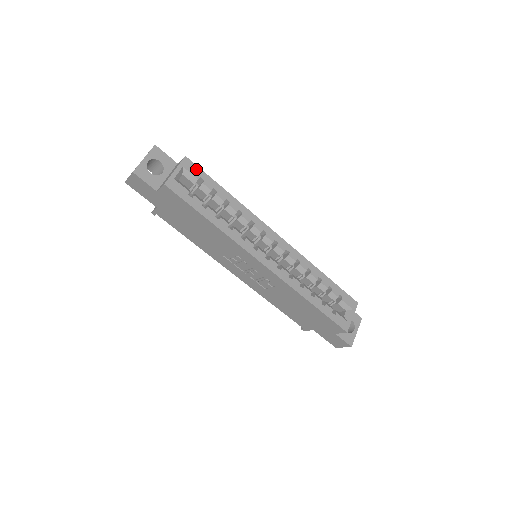
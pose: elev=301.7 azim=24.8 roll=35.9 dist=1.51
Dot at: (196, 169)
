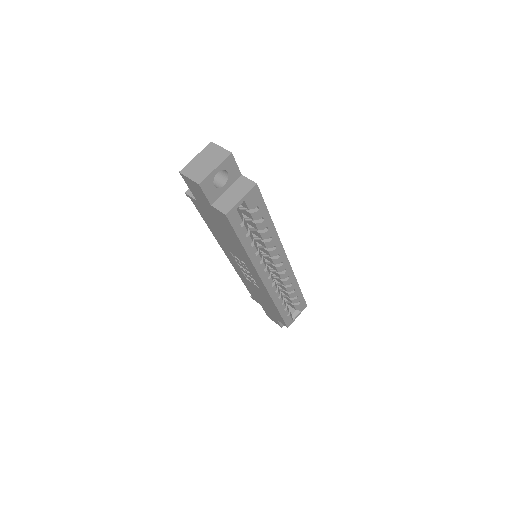
Dot at: (259, 197)
